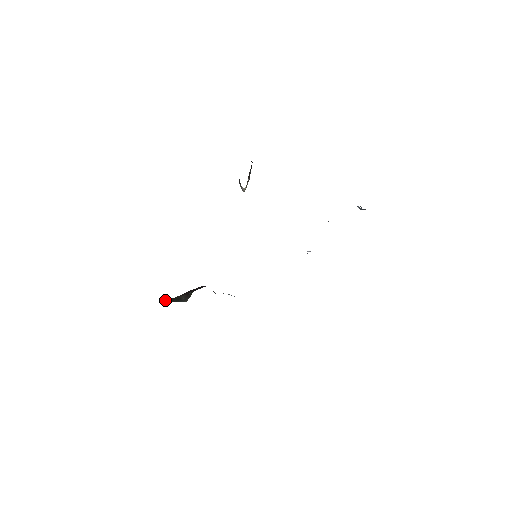
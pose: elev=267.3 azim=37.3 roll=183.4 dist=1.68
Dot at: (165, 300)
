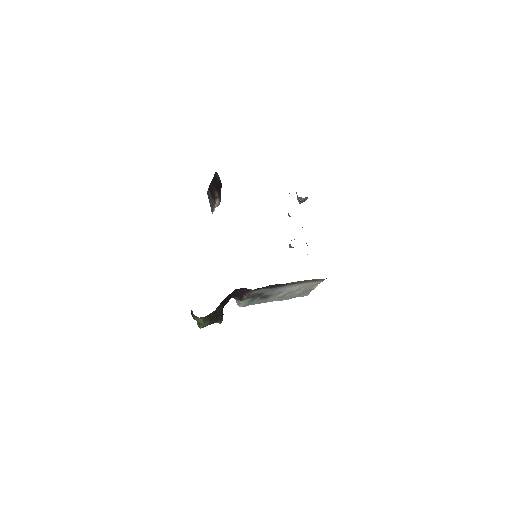
Dot at: (207, 318)
